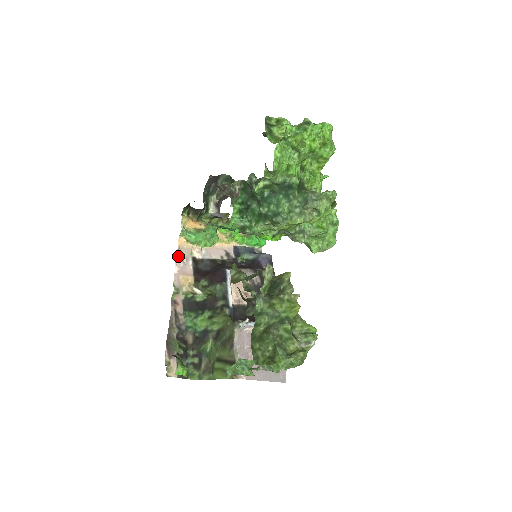
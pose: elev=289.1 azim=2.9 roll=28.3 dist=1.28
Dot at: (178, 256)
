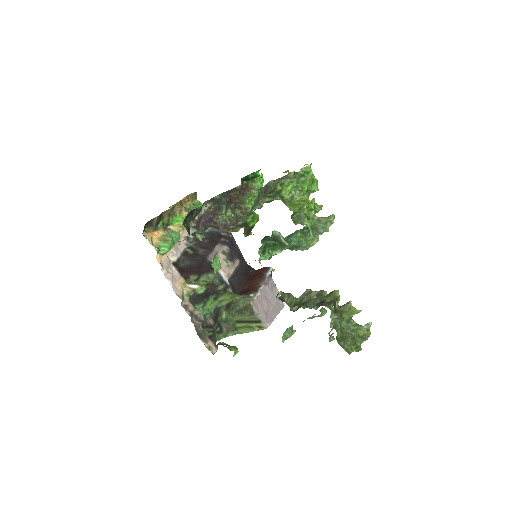
Dot at: (164, 271)
